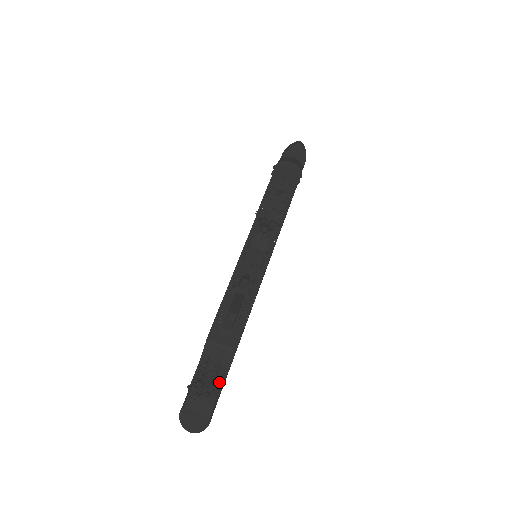
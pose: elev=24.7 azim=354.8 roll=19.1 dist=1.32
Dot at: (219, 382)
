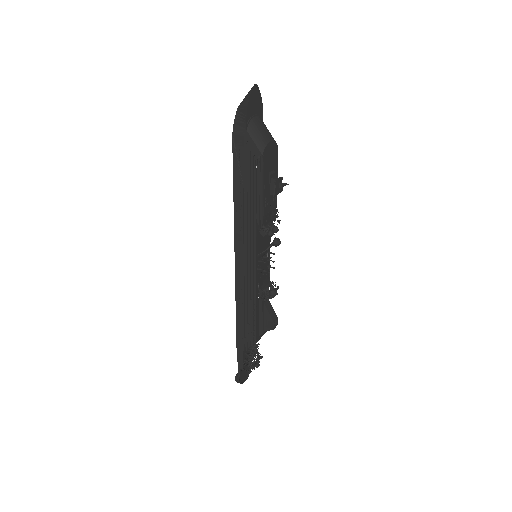
Dot at: (253, 347)
